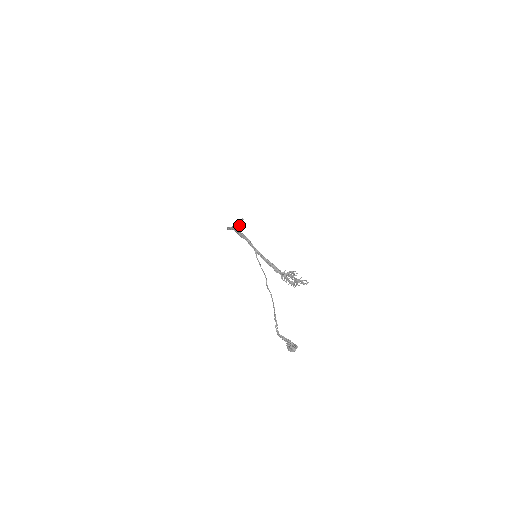
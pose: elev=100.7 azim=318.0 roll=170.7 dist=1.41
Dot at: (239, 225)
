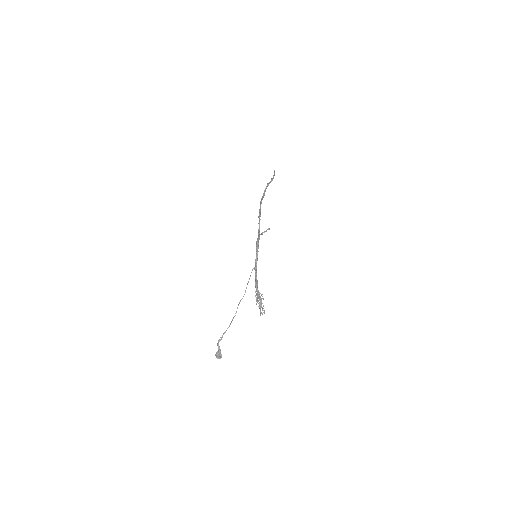
Dot at: (264, 232)
